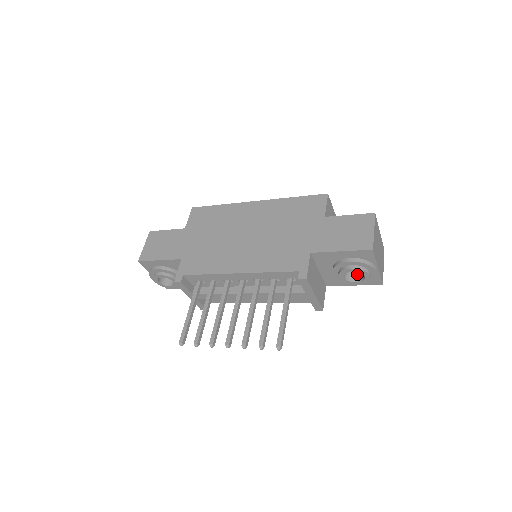
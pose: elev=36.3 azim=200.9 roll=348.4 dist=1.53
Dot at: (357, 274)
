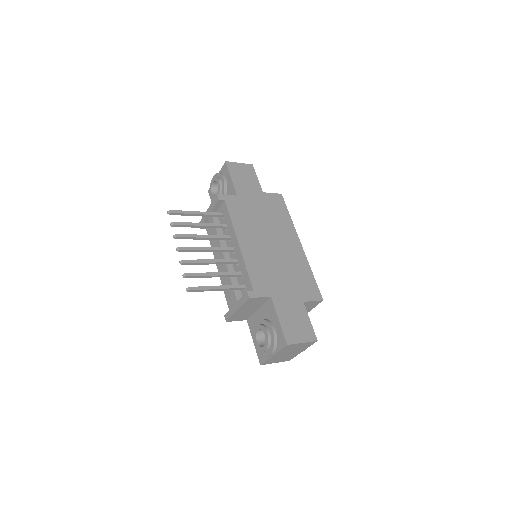
Dot at: (264, 341)
